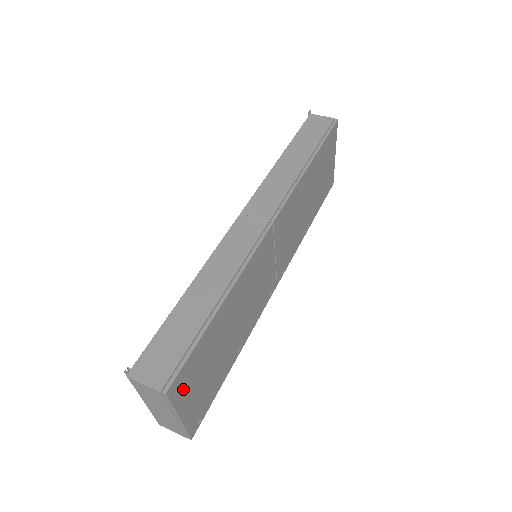
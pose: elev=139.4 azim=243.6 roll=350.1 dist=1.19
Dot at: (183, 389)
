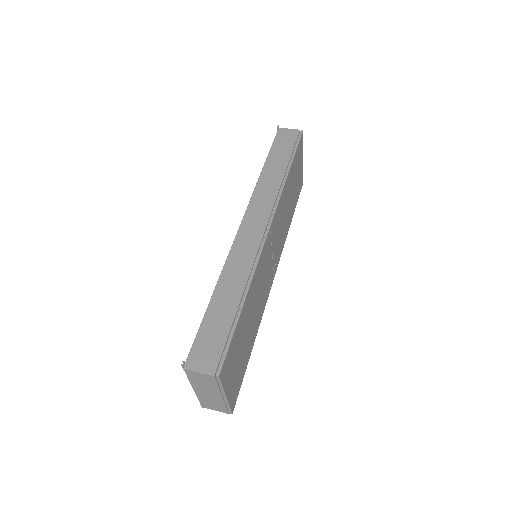
Dot at: (227, 372)
